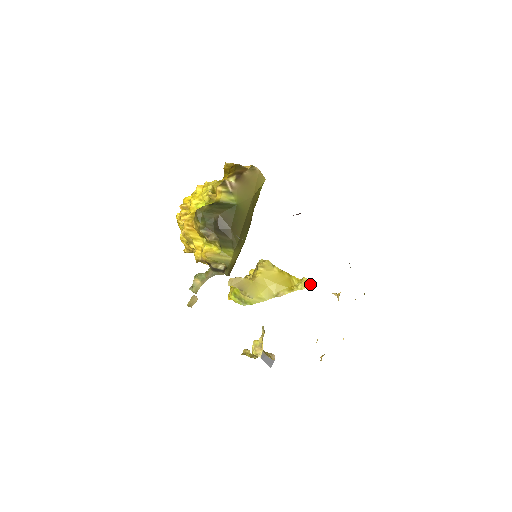
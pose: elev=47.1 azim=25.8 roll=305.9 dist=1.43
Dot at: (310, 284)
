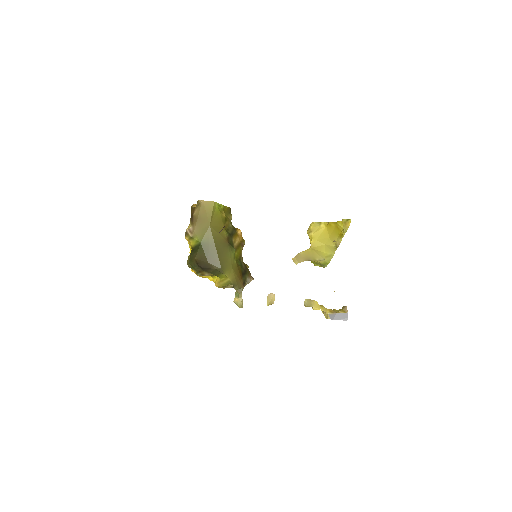
Dot at: (349, 223)
